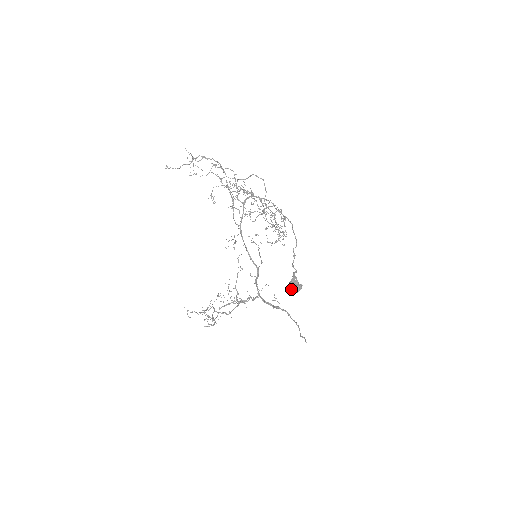
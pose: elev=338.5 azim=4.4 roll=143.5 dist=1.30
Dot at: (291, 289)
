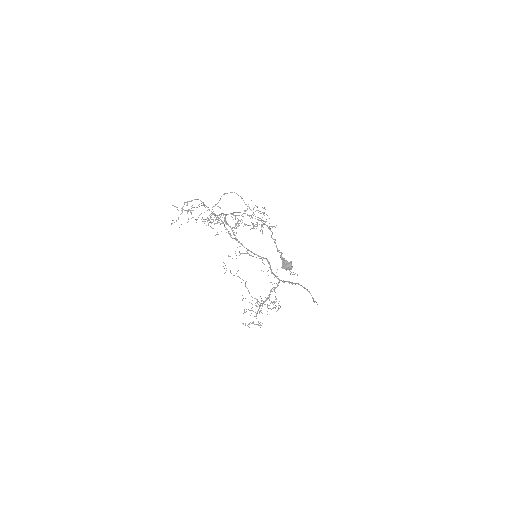
Dot at: (286, 270)
